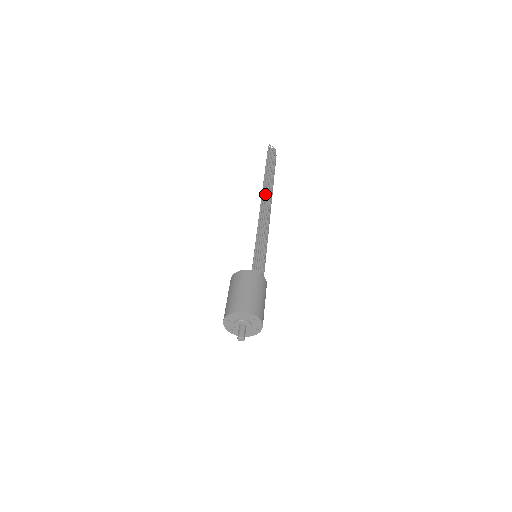
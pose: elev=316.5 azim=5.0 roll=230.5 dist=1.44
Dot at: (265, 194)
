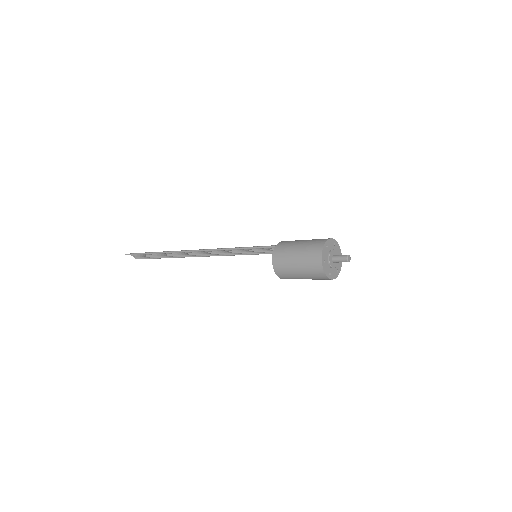
Dot at: (188, 250)
